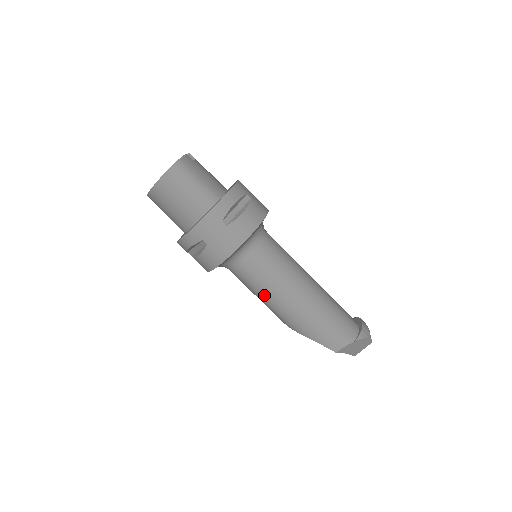
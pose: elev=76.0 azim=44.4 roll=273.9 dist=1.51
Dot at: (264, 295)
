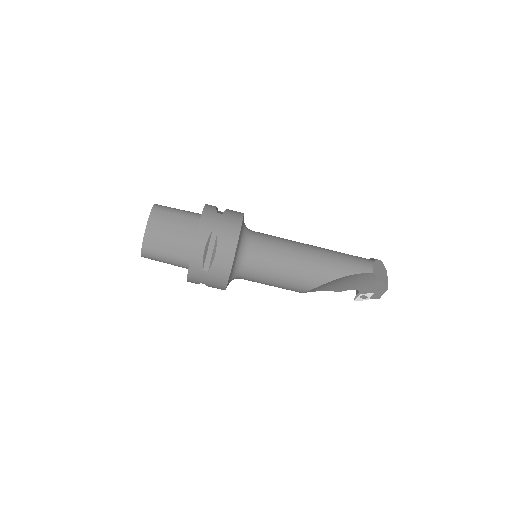
Dot at: (286, 262)
